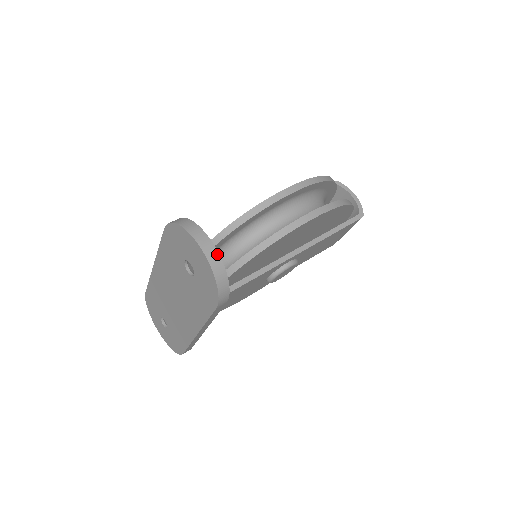
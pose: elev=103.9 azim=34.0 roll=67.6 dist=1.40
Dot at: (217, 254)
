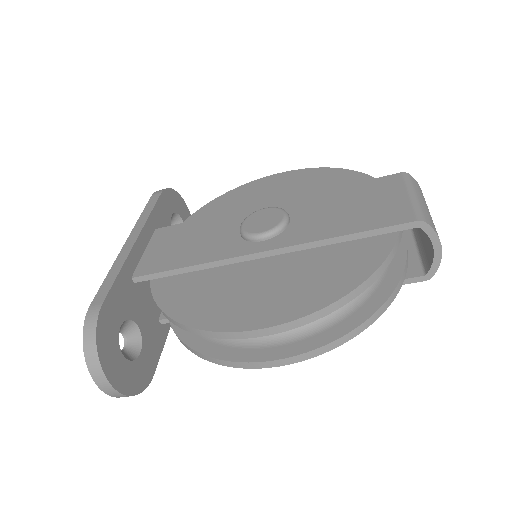
Dot at: (118, 393)
